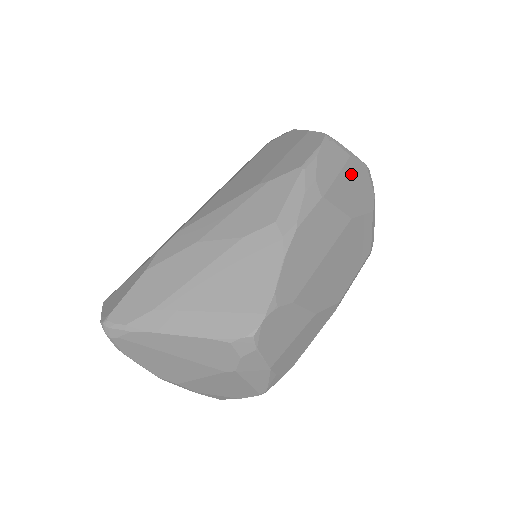
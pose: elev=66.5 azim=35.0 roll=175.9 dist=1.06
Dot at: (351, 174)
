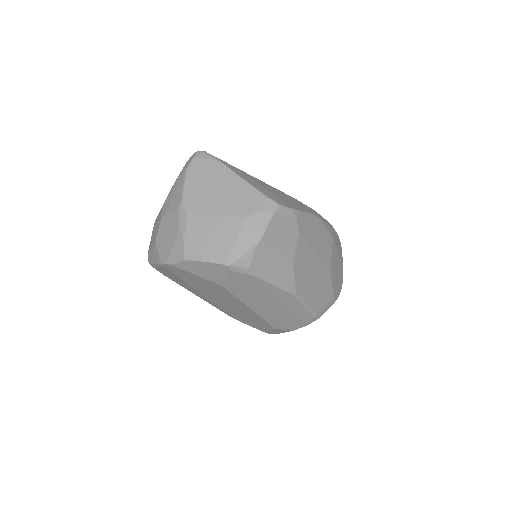
Dot at: (339, 267)
